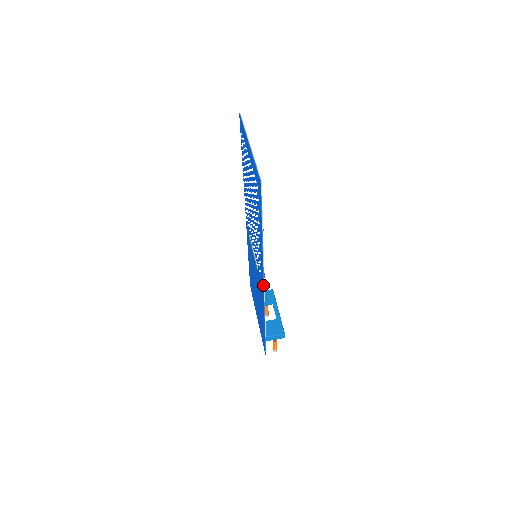
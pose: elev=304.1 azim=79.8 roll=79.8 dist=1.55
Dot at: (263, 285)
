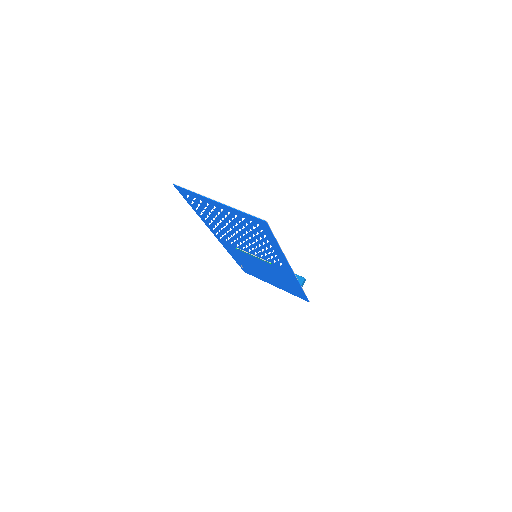
Dot at: (291, 270)
